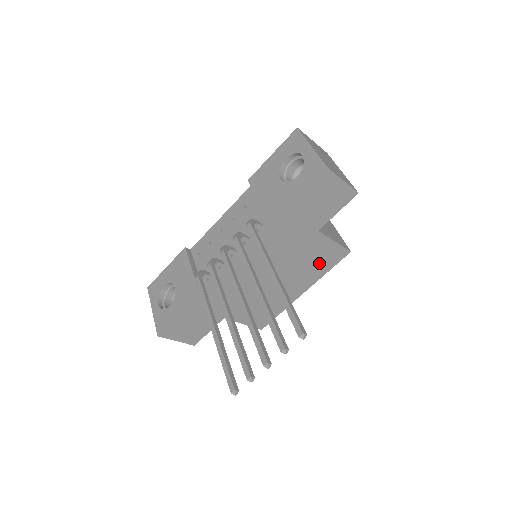
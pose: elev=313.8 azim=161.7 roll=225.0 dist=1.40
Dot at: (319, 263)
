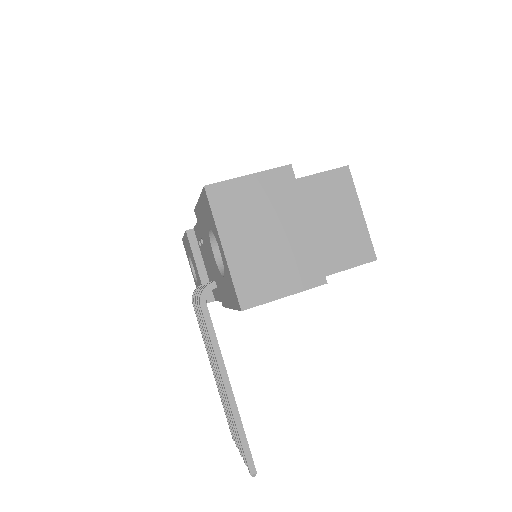
Dot at: occluded
